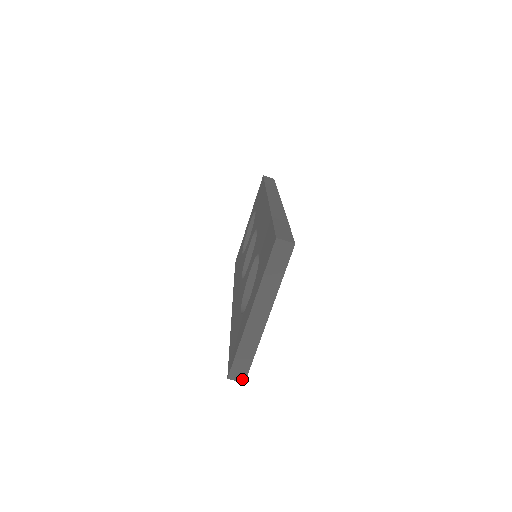
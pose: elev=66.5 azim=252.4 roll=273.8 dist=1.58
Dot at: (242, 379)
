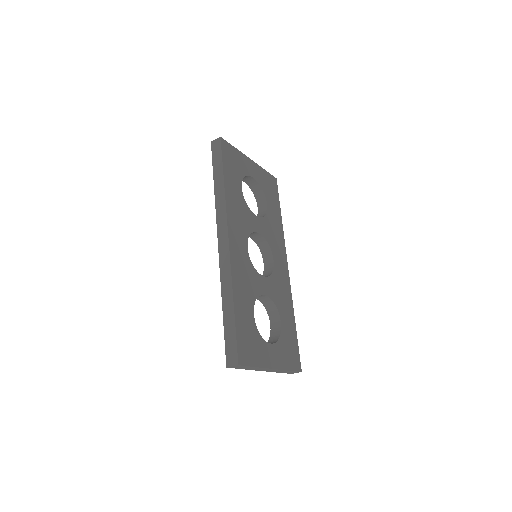
Dot at: (298, 372)
